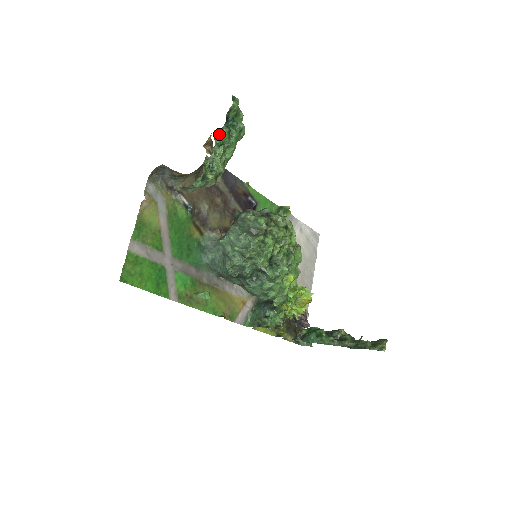
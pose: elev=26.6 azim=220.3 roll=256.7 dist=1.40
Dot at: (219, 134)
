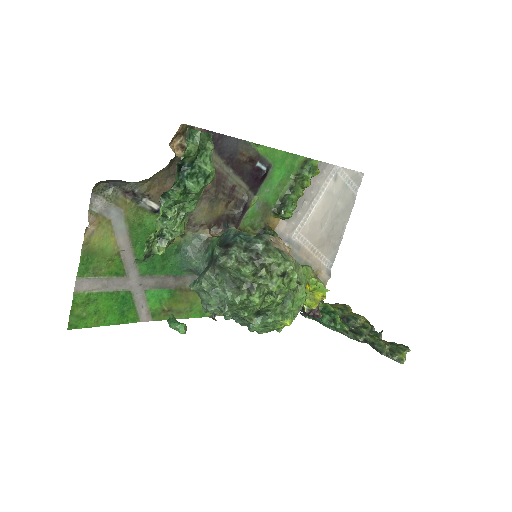
Dot at: (167, 195)
